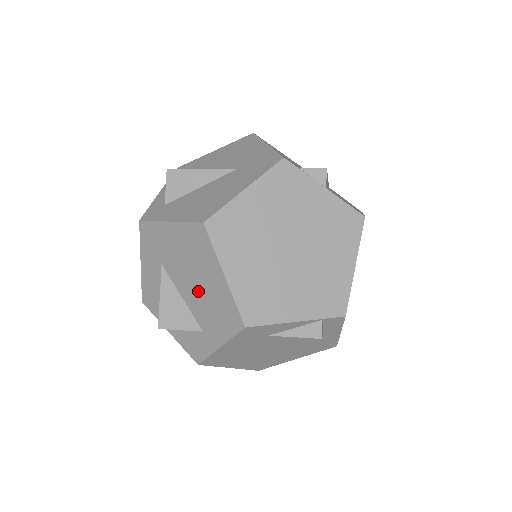
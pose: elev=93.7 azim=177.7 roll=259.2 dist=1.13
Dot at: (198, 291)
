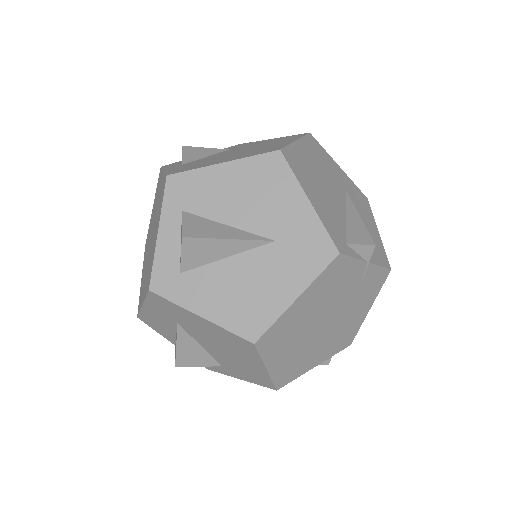
Dot at: (226, 356)
